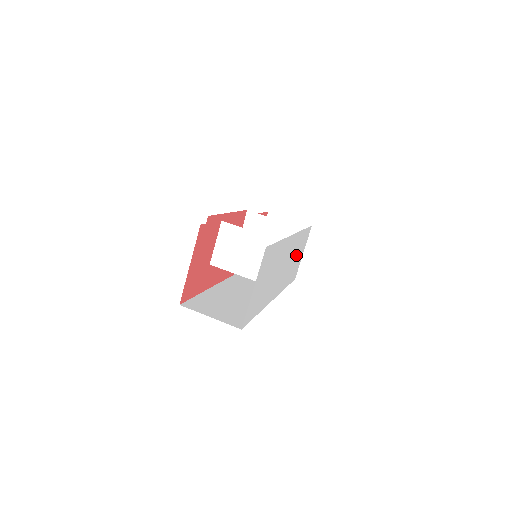
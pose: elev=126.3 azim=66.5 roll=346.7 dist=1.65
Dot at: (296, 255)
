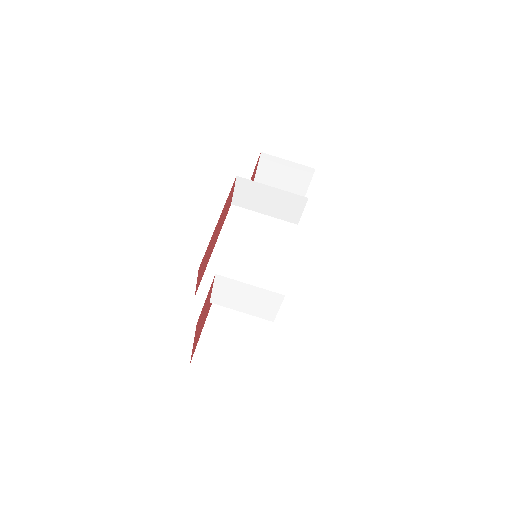
Dot at: occluded
